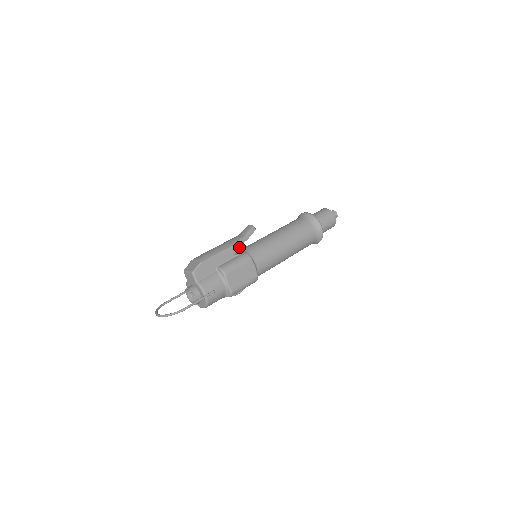
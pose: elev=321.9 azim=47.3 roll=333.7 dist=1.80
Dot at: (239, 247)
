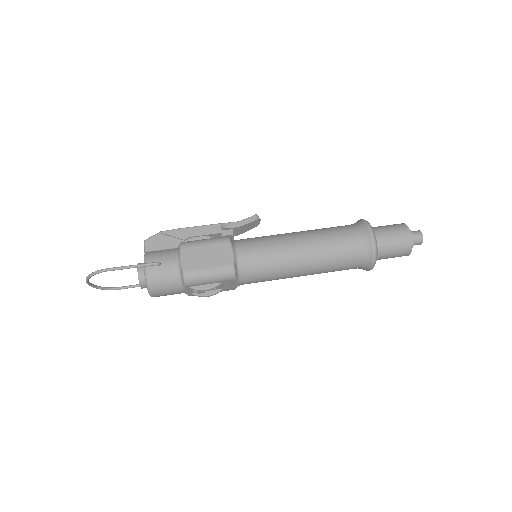
Dot at: (221, 228)
